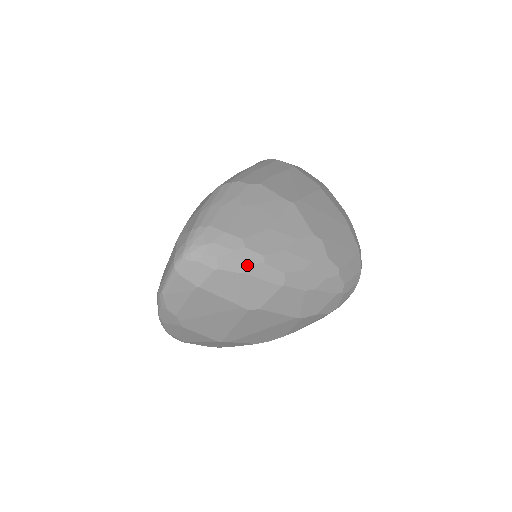
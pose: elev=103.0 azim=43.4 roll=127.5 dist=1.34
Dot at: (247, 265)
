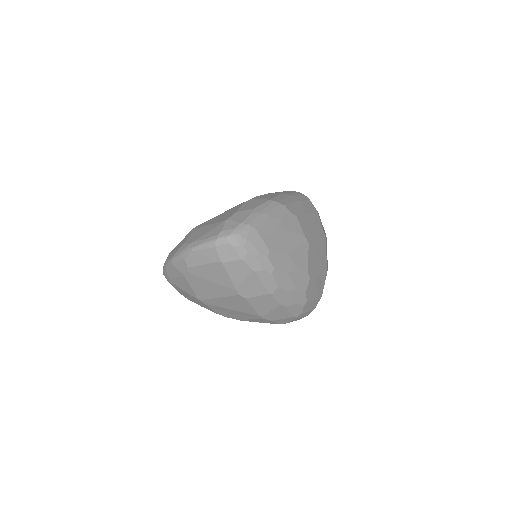
Dot at: (261, 269)
